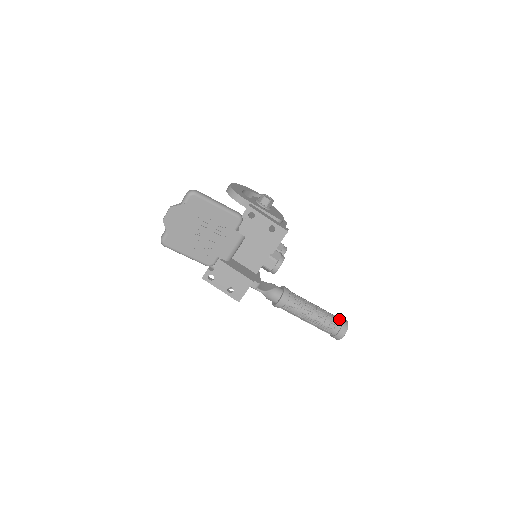
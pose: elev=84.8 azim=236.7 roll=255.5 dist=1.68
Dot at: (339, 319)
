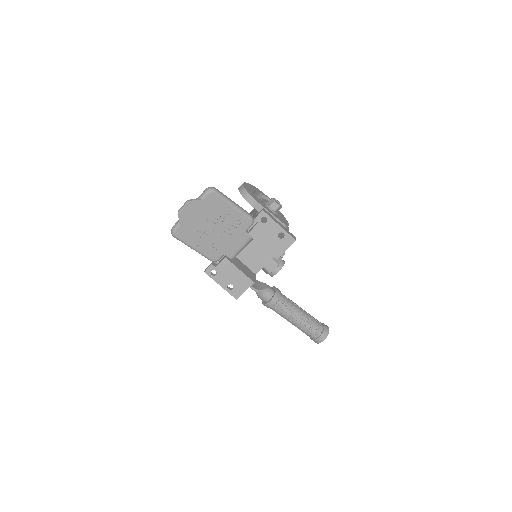
Dot at: (321, 324)
